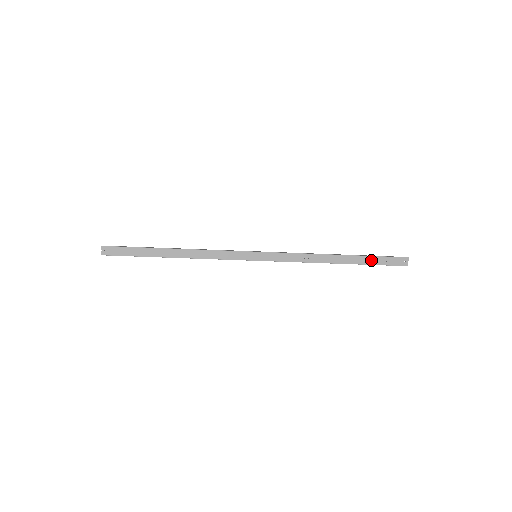
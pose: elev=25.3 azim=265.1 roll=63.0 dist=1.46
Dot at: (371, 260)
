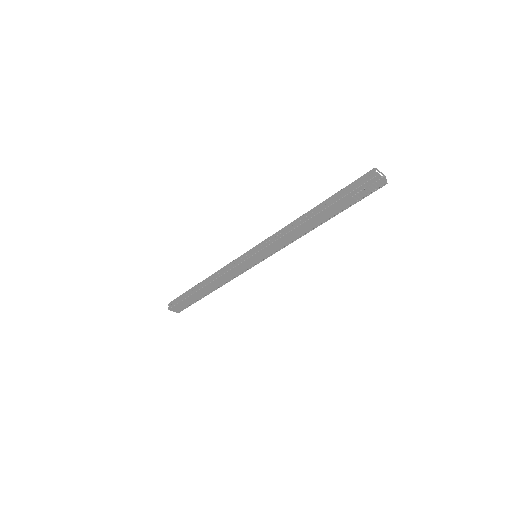
Dot at: occluded
